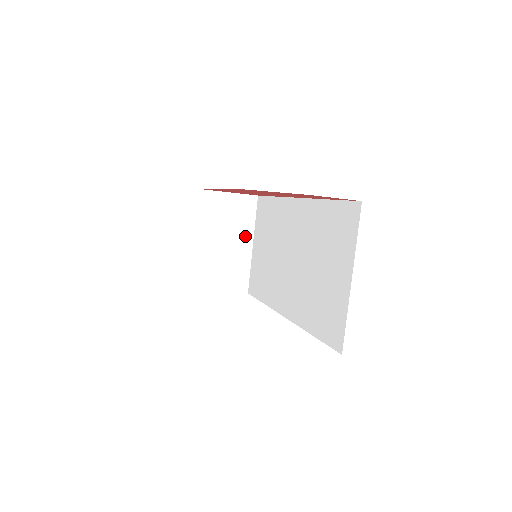
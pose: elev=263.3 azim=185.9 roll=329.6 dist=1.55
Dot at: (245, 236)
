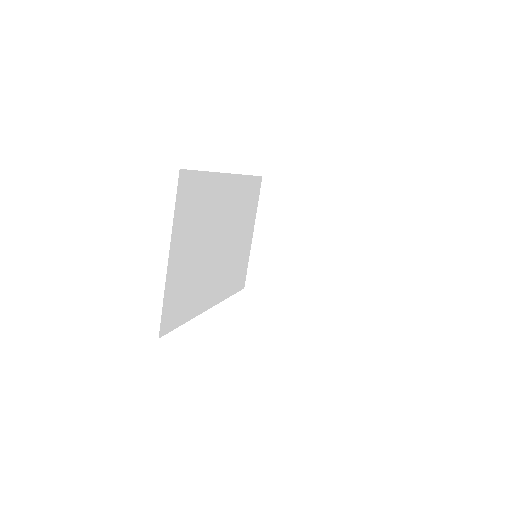
Dot at: (312, 236)
